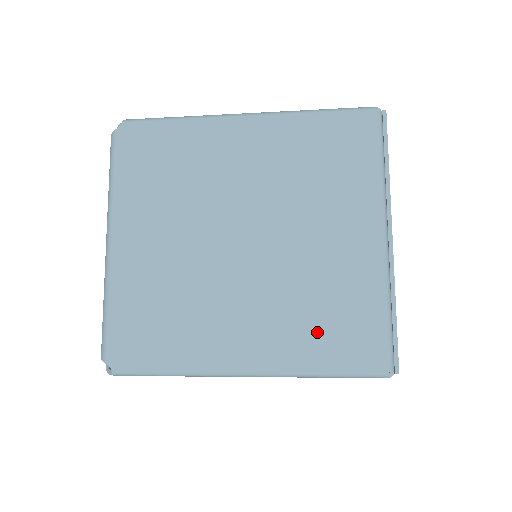
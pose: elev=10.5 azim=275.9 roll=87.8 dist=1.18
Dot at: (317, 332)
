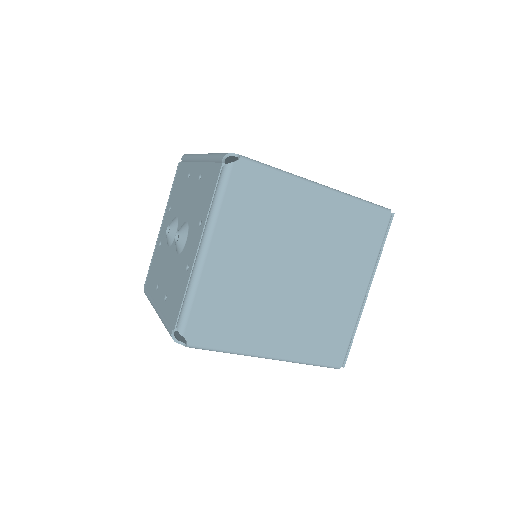
Dot at: occluded
